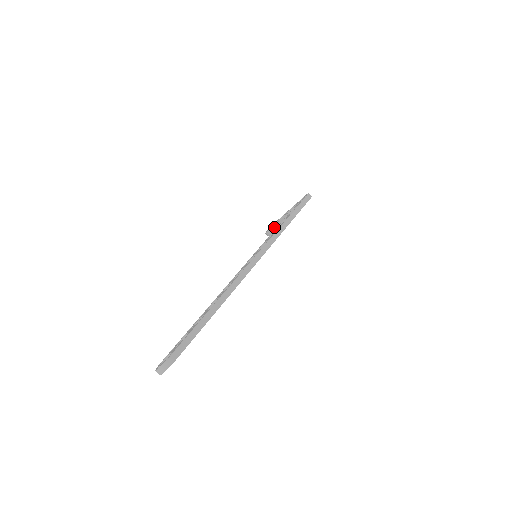
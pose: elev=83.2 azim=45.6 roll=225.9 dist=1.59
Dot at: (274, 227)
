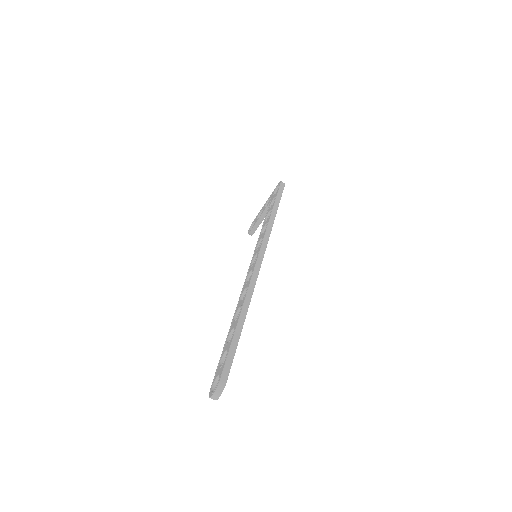
Dot at: (256, 225)
